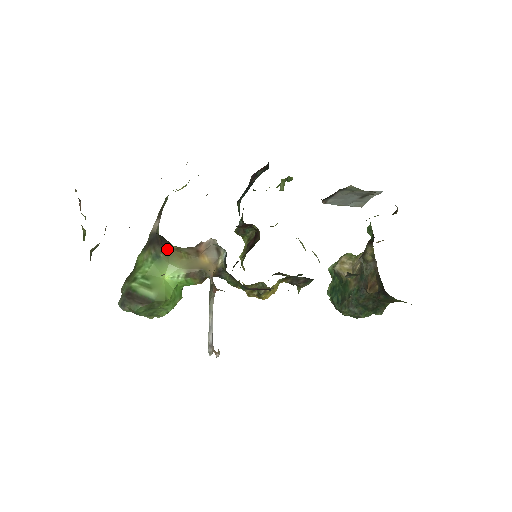
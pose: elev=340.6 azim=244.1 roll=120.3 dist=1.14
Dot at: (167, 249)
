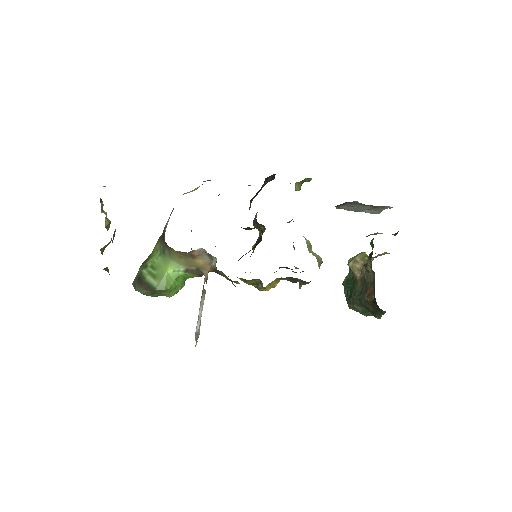
Dot at: (169, 248)
